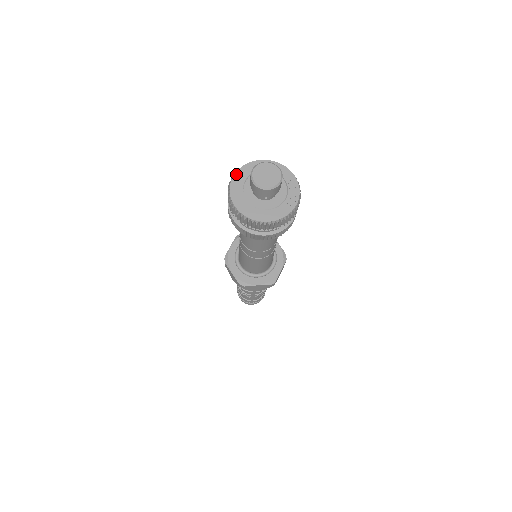
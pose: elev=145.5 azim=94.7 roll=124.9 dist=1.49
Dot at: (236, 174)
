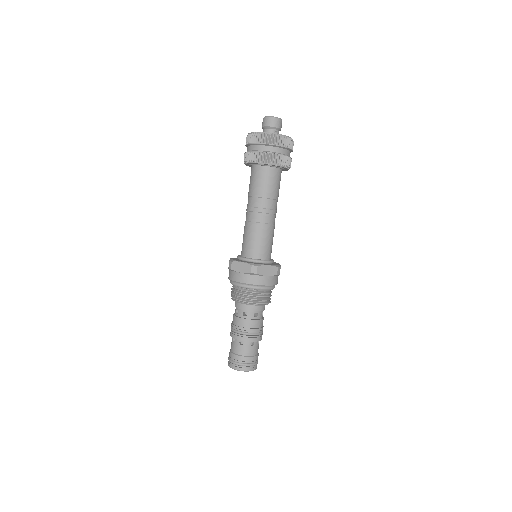
Dot at: occluded
